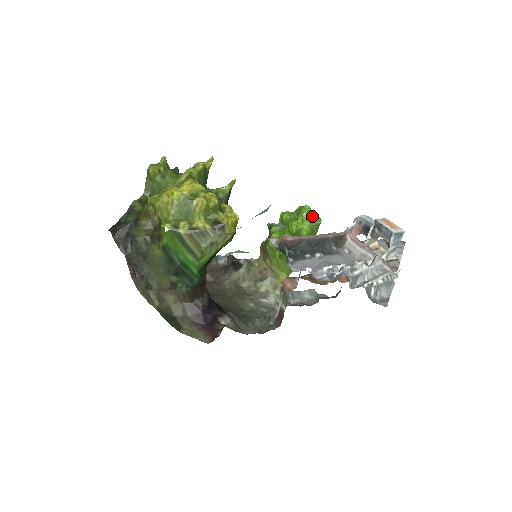
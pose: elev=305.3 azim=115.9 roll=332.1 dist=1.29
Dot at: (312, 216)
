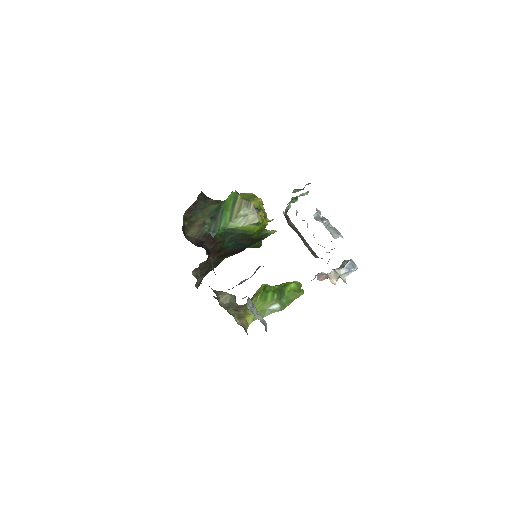
Dot at: (300, 287)
